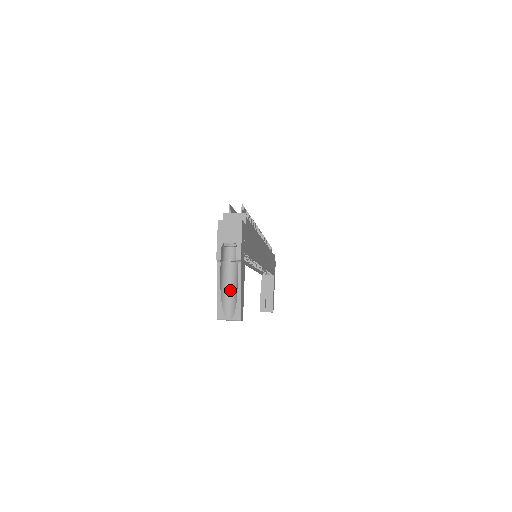
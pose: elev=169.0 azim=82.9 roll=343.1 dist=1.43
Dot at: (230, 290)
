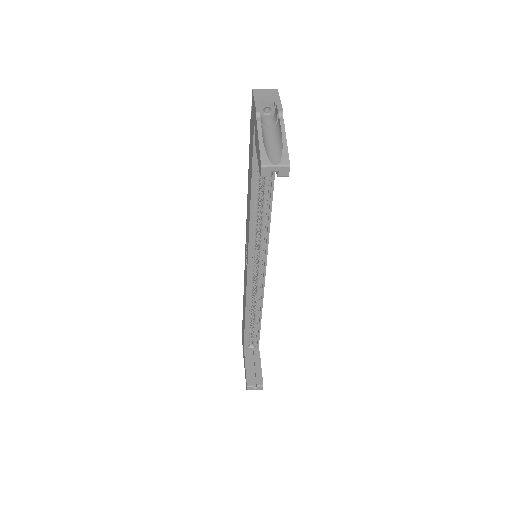
Dot at: (271, 145)
